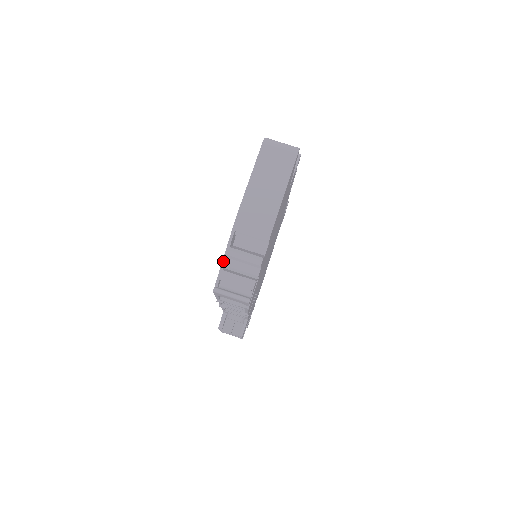
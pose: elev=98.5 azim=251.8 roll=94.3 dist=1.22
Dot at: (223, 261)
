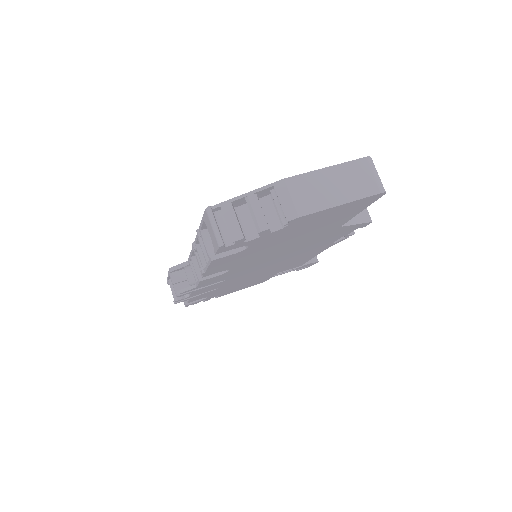
Dot at: (239, 196)
